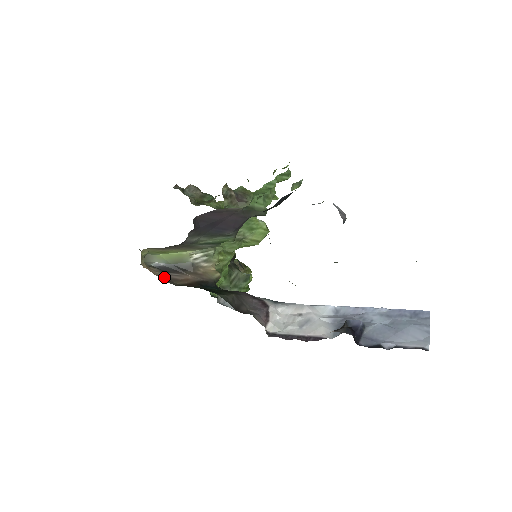
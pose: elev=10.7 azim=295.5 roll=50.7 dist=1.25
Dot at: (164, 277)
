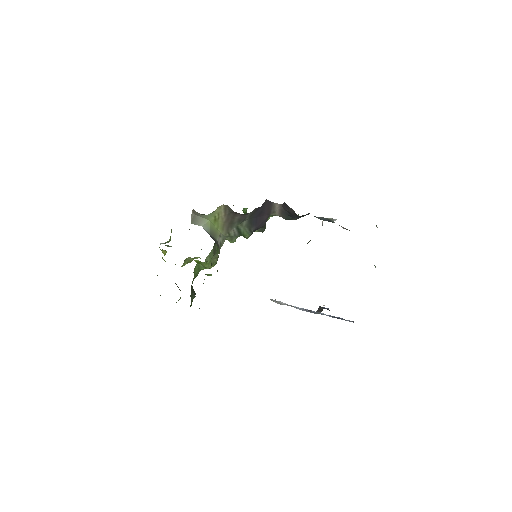
Dot at: occluded
